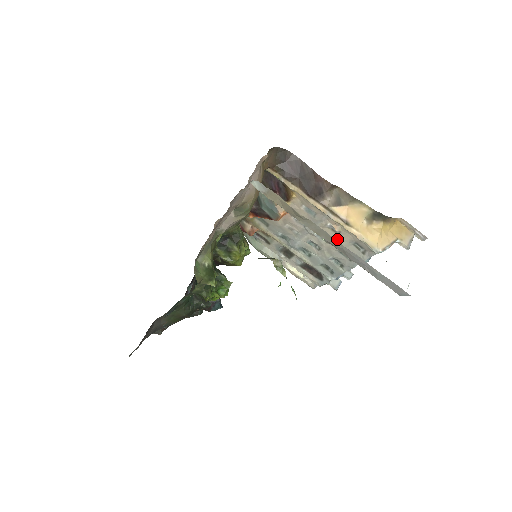
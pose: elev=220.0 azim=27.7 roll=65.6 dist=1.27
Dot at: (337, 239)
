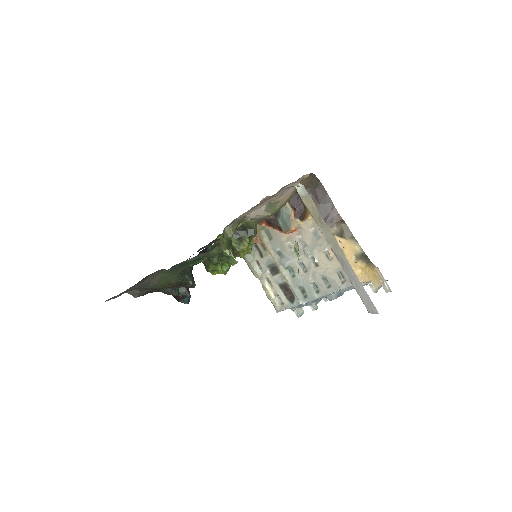
Dot at: (326, 265)
